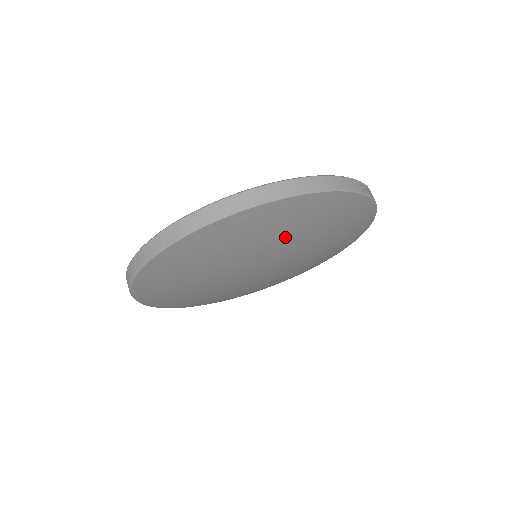
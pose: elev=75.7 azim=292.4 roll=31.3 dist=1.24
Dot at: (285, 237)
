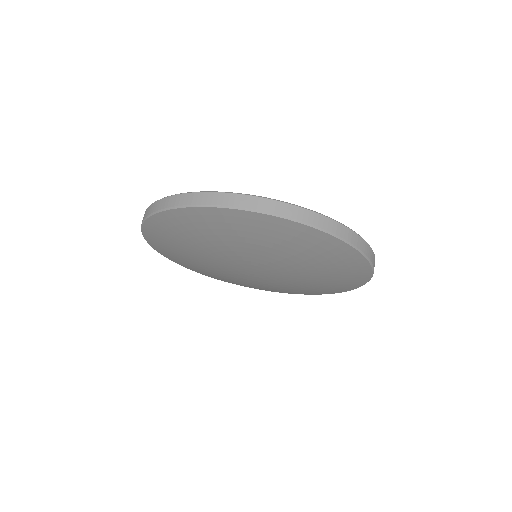
Dot at: (307, 264)
